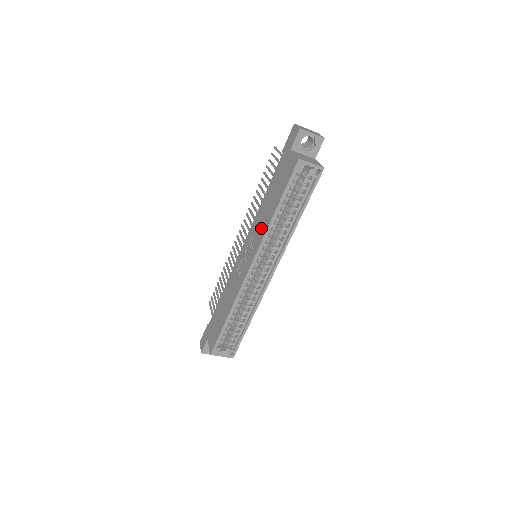
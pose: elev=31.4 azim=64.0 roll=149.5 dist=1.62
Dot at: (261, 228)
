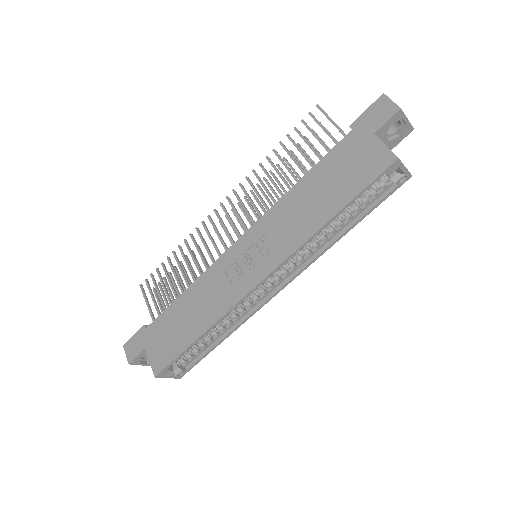
Dot at: (293, 230)
